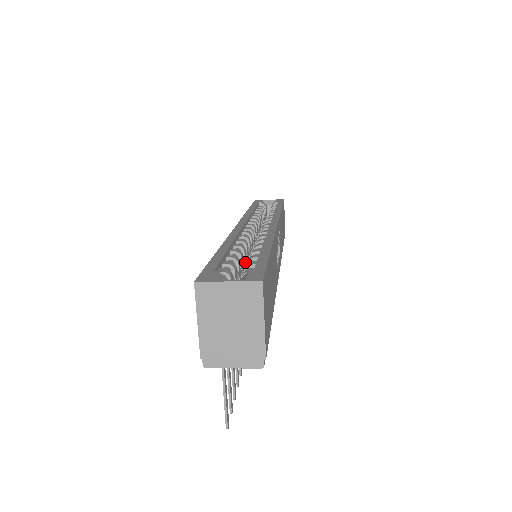
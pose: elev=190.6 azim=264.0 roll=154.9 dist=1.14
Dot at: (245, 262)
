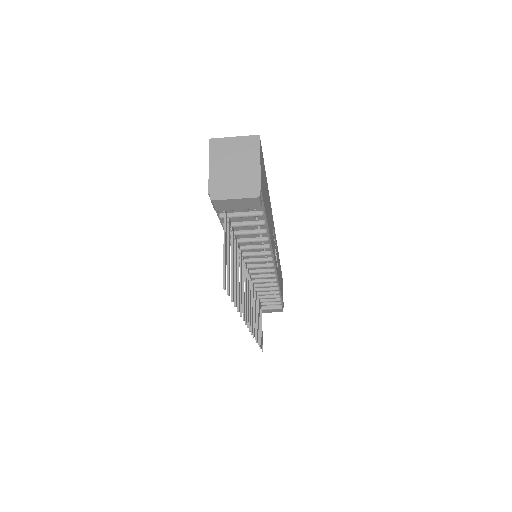
Dot at: occluded
